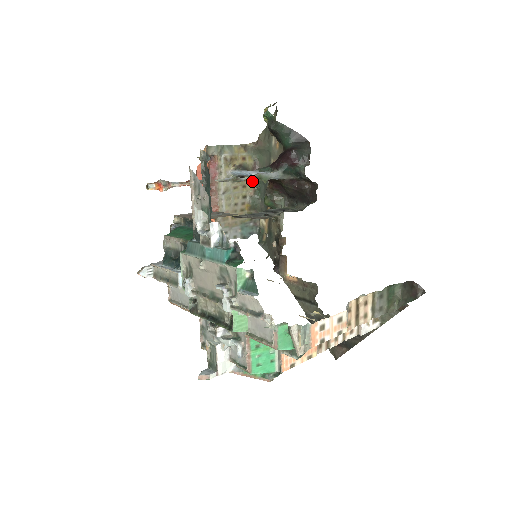
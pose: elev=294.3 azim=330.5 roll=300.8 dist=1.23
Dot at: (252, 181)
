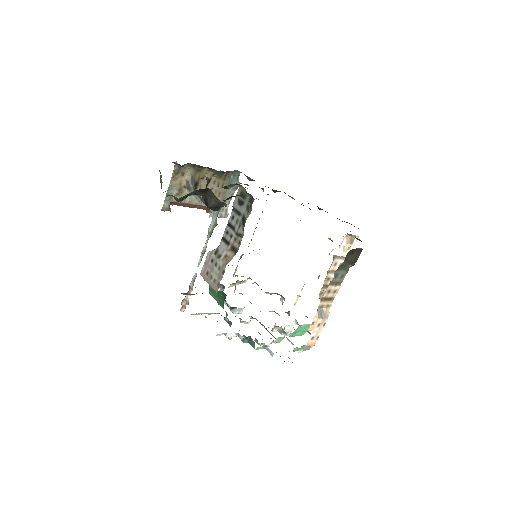
Dot at: (203, 171)
